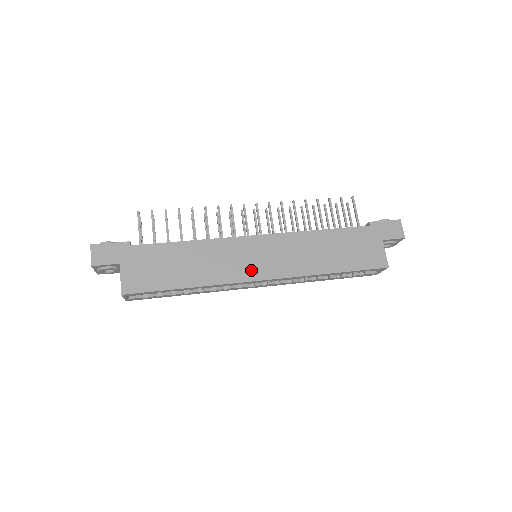
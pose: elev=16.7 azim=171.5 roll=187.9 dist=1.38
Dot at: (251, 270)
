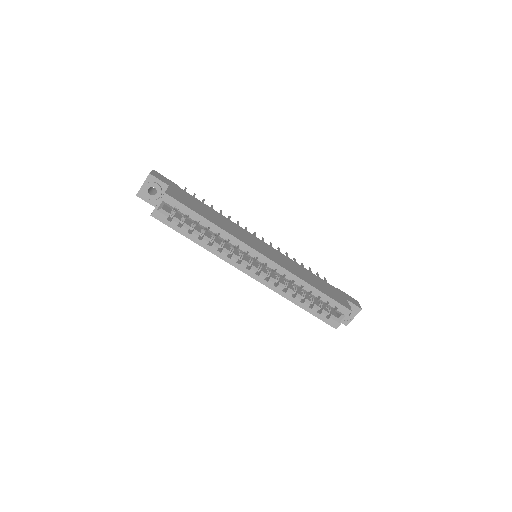
Dot at: (257, 248)
